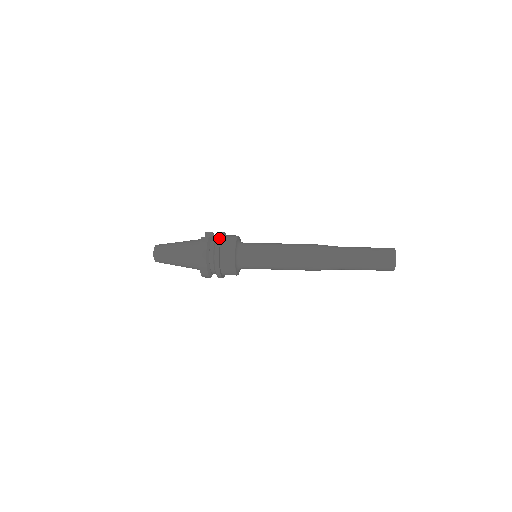
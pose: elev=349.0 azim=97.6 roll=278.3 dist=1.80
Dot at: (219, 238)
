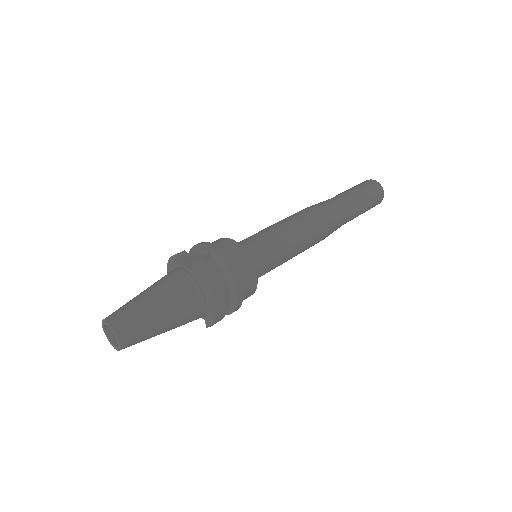
Dot at: (219, 250)
